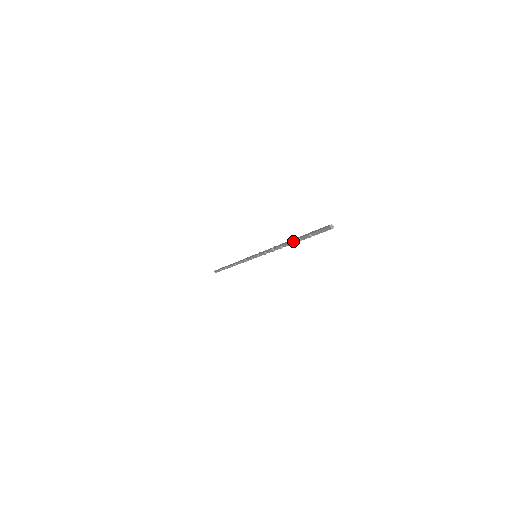
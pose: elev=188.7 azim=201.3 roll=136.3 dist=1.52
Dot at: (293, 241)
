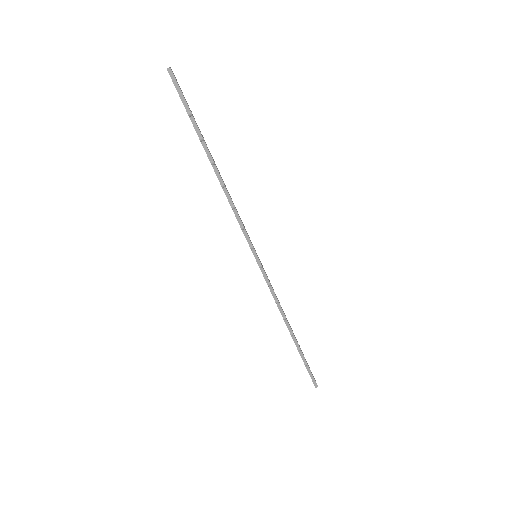
Dot at: (206, 153)
